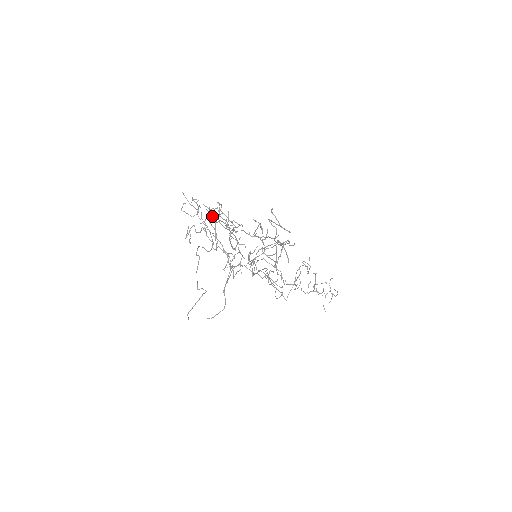
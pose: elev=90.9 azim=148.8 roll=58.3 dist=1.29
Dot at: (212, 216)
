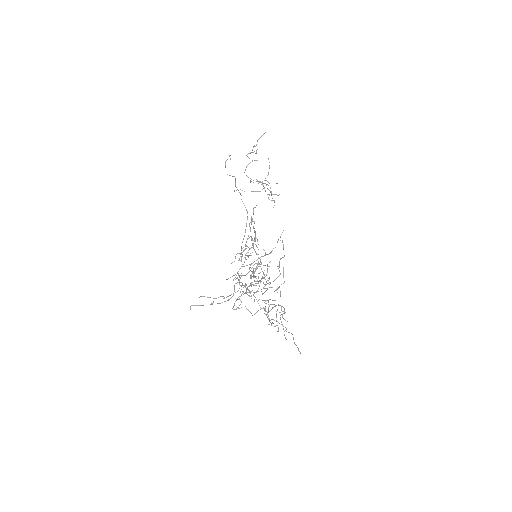
Dot at: (264, 313)
